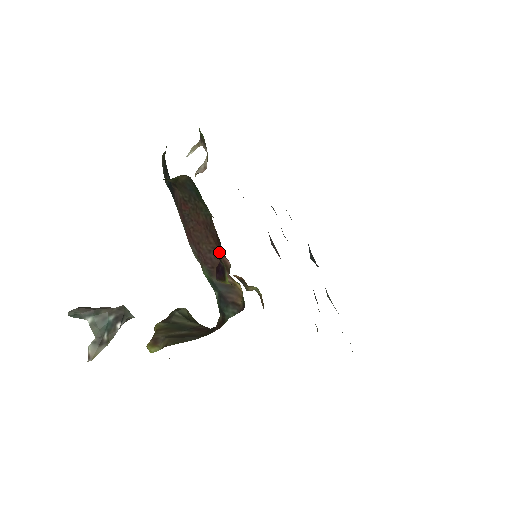
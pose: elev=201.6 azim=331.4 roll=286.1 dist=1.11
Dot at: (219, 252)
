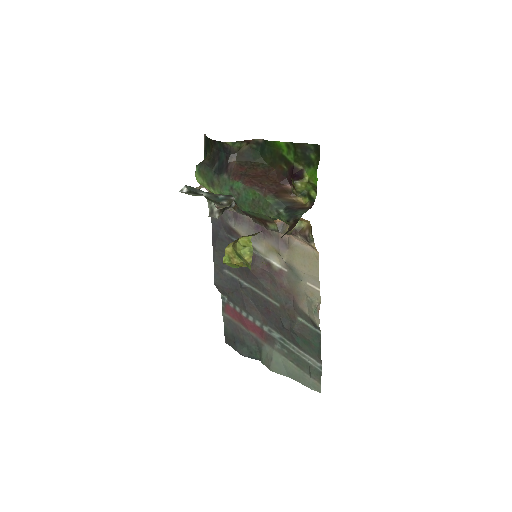
Dot at: (280, 184)
